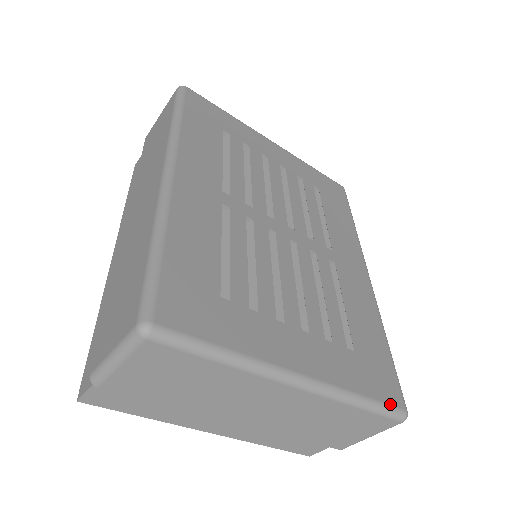
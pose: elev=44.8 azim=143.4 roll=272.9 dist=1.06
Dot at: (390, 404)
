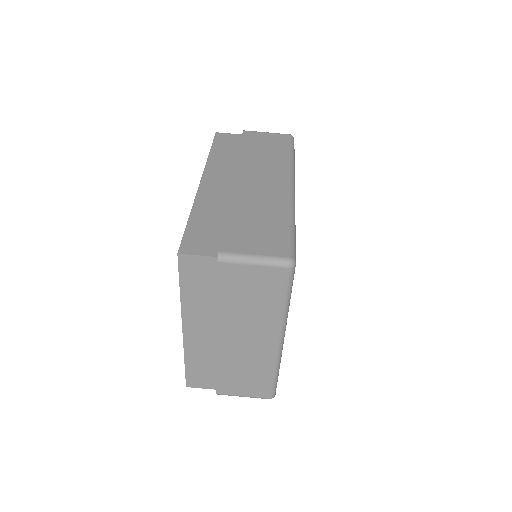
Dot at: occluded
